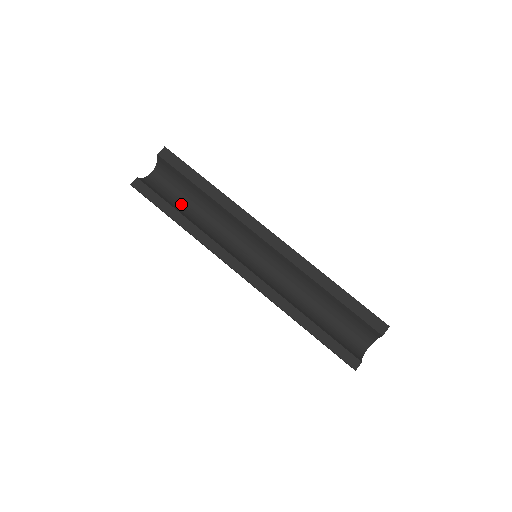
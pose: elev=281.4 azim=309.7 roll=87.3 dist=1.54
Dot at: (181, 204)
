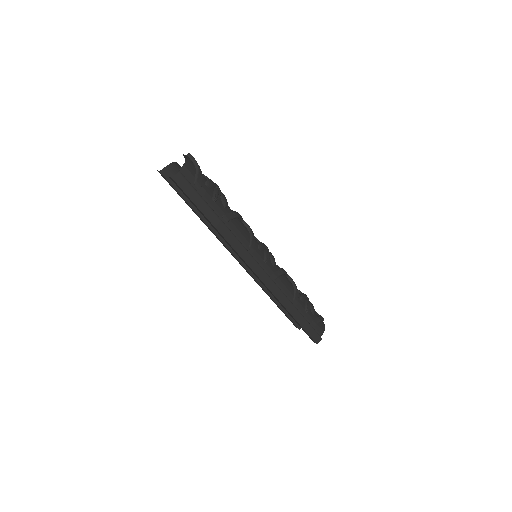
Dot at: occluded
